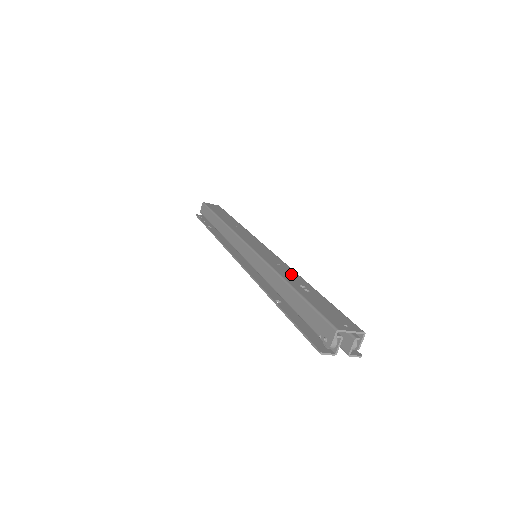
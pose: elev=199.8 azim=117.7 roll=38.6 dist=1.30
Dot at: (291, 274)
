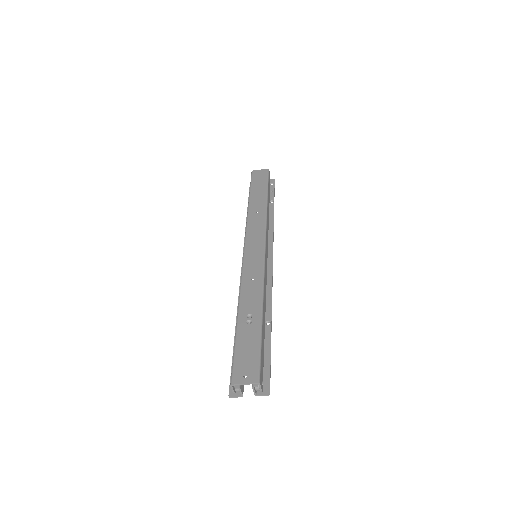
Dot at: (253, 295)
